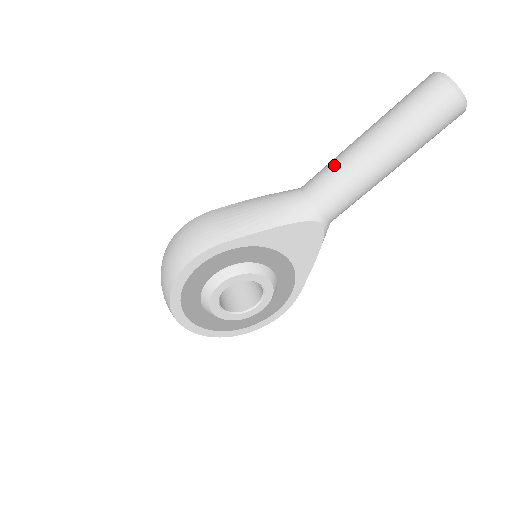
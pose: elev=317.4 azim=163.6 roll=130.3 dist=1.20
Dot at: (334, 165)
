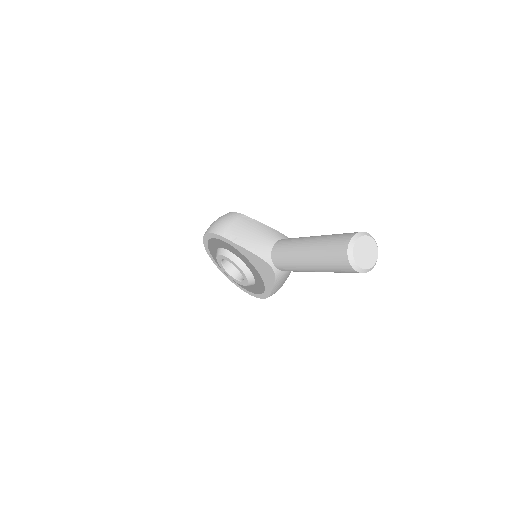
Dot at: (292, 241)
